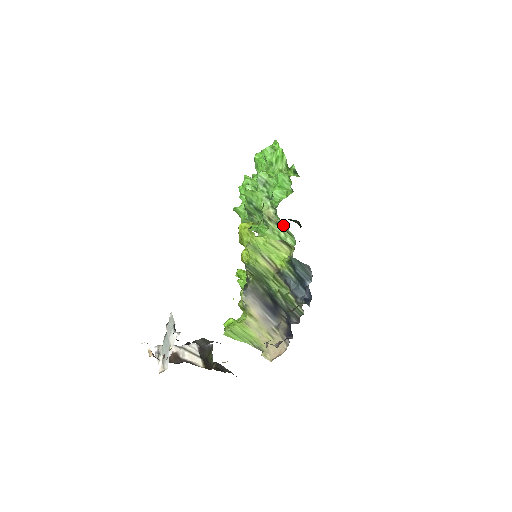
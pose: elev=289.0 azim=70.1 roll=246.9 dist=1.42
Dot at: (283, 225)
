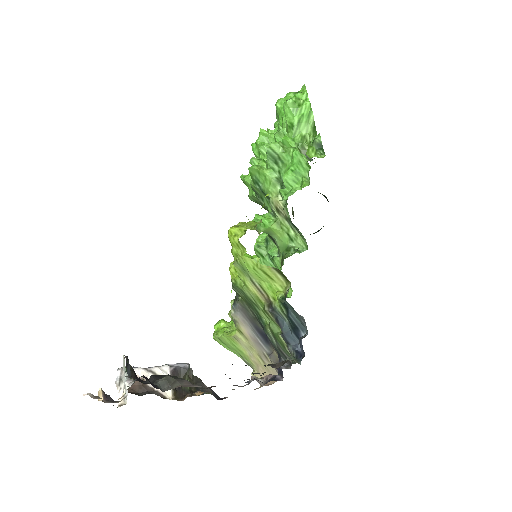
Dot at: occluded
